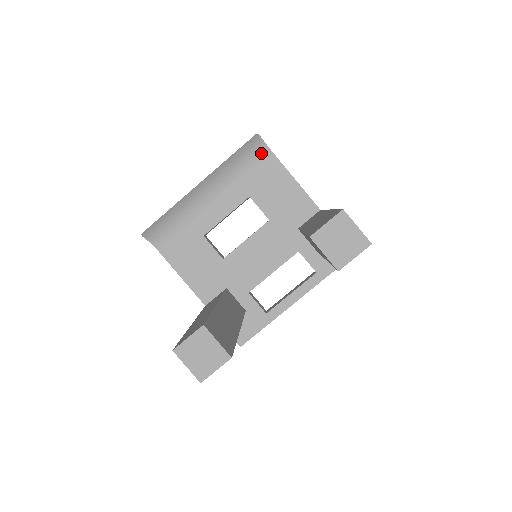
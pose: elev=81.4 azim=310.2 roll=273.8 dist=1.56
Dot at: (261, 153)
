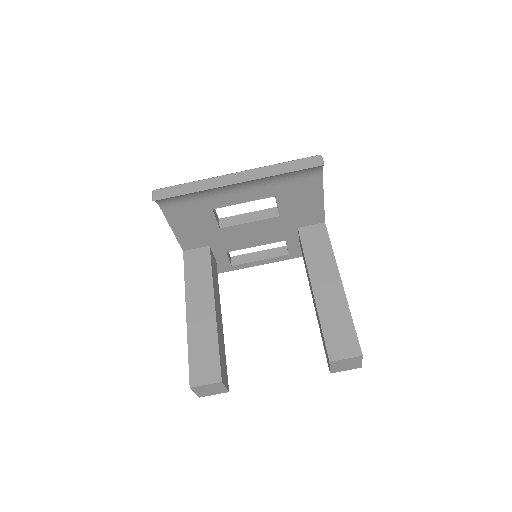
Dot at: (312, 171)
